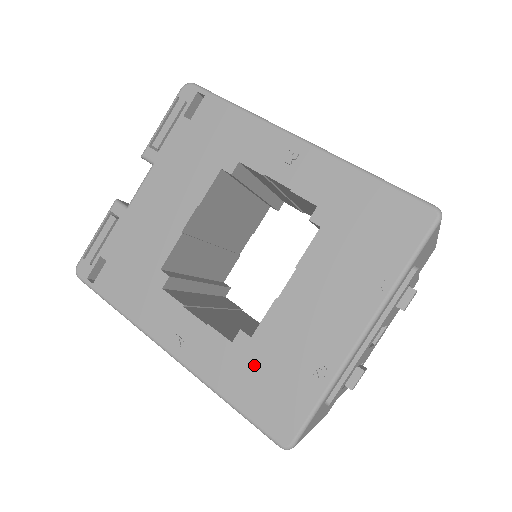
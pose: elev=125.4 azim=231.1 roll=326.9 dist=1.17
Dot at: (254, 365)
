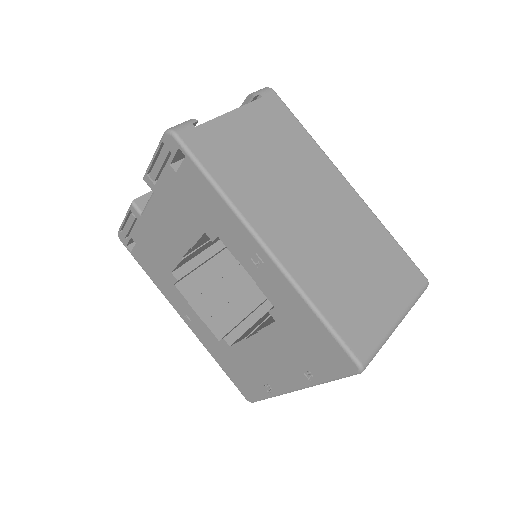
Dot at: (232, 360)
